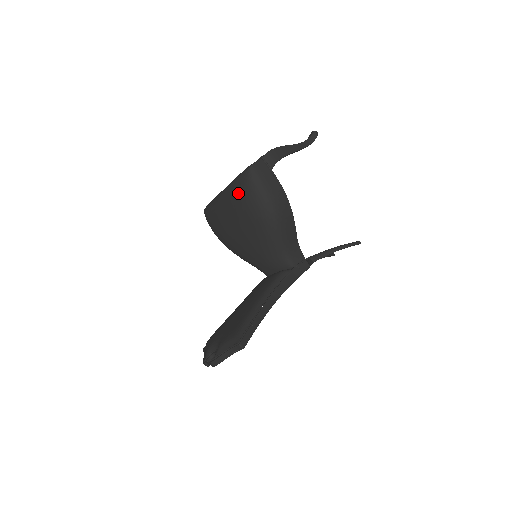
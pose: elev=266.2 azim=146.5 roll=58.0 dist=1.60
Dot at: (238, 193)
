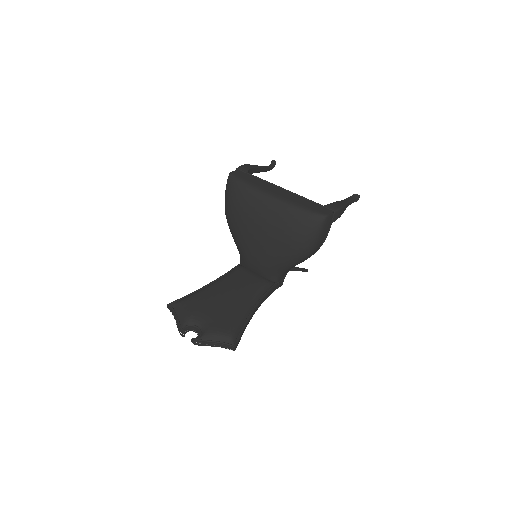
Dot at: (298, 222)
